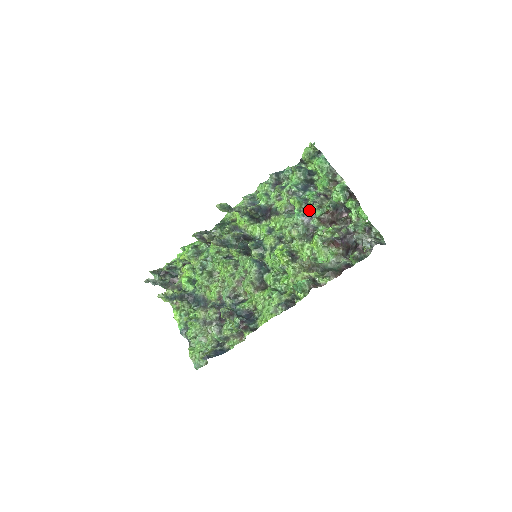
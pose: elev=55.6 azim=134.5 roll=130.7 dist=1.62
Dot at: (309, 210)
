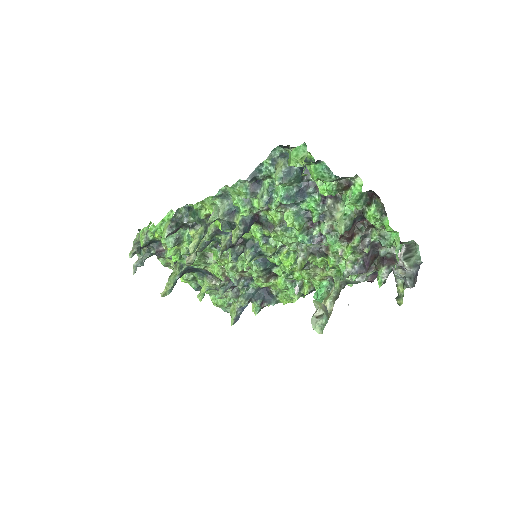
Dot at: (315, 225)
